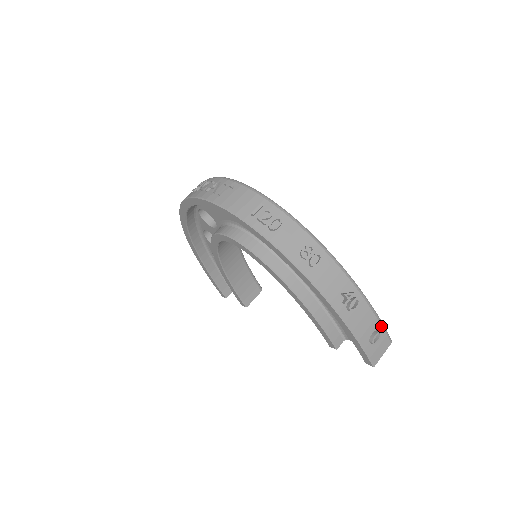
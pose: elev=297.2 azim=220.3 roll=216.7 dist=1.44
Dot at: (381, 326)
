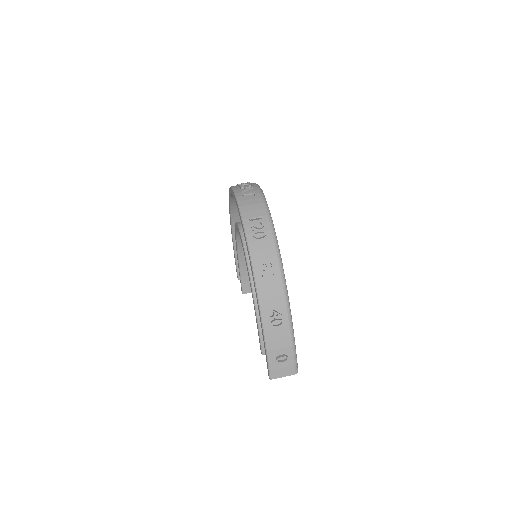
Dot at: (293, 355)
